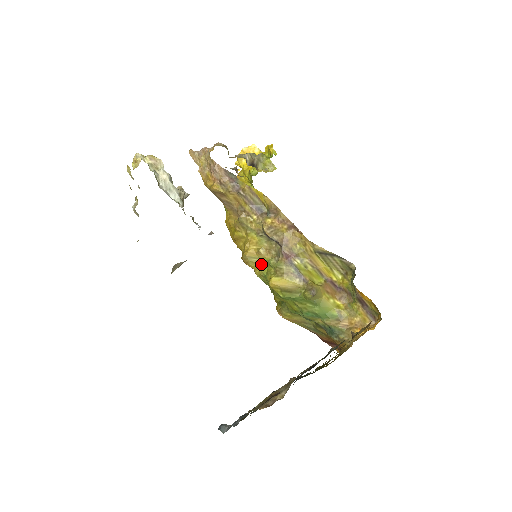
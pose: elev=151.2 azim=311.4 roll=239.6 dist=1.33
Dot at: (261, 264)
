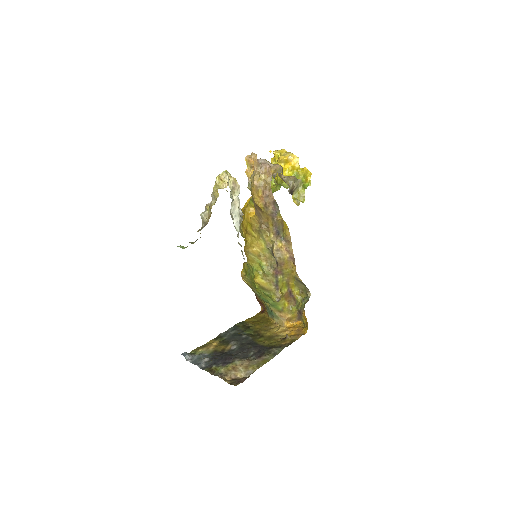
Dot at: (256, 261)
